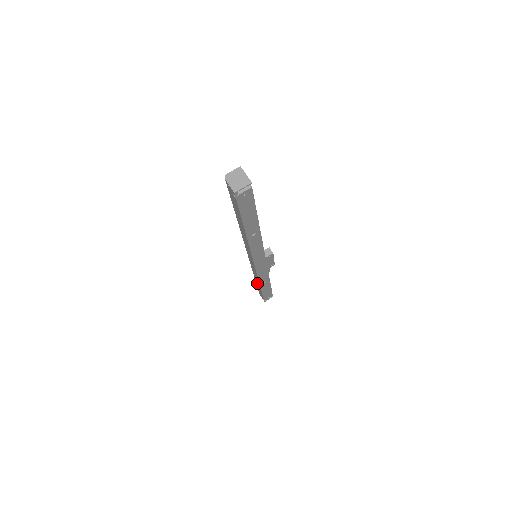
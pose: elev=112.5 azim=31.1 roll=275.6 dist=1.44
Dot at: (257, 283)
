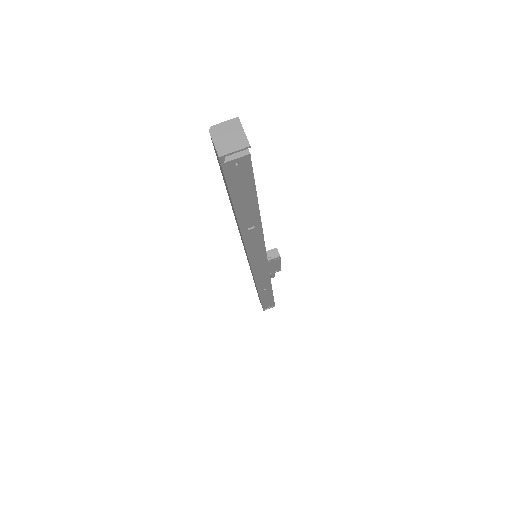
Dot at: (256, 288)
